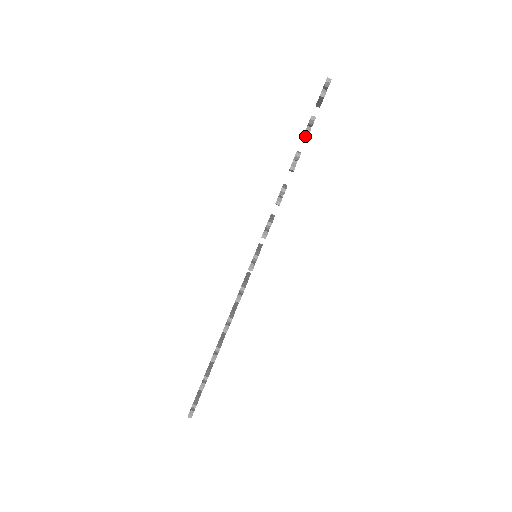
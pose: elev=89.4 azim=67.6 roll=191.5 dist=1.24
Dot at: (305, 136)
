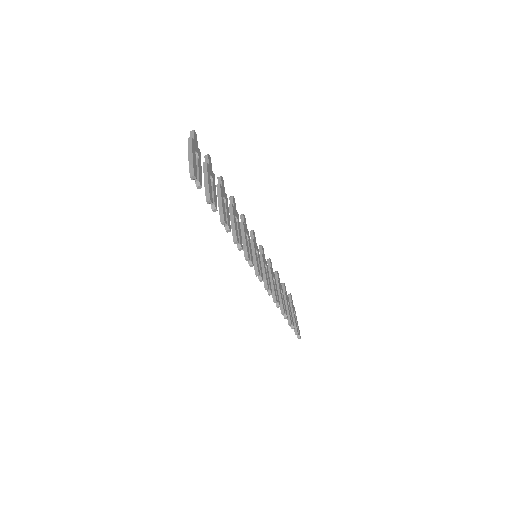
Dot at: occluded
